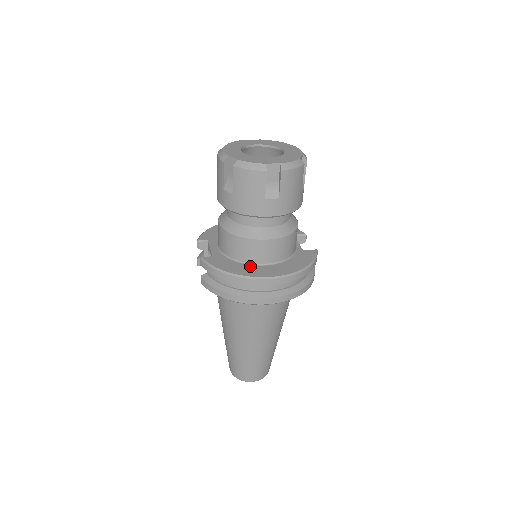
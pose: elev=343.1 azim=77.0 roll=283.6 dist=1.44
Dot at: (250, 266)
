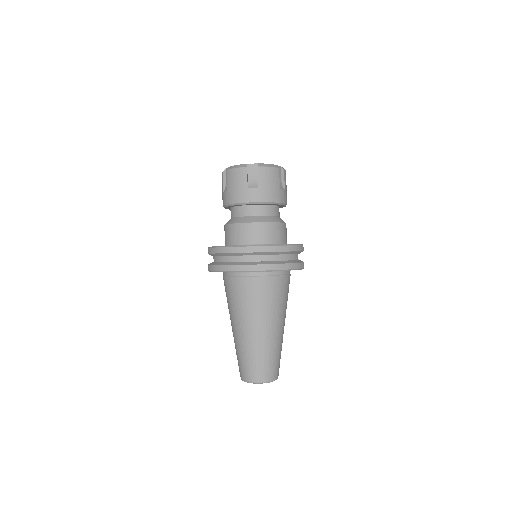
Dot at: occluded
